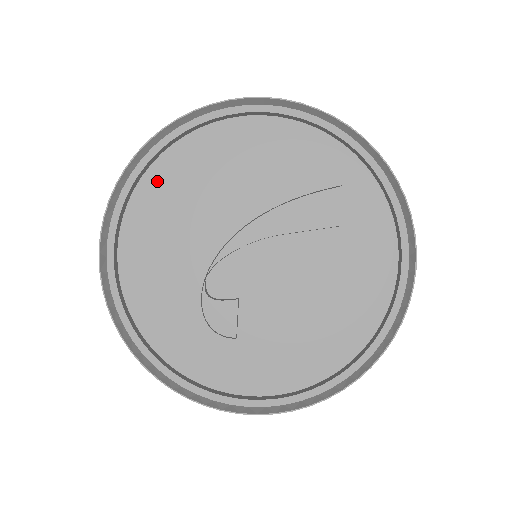
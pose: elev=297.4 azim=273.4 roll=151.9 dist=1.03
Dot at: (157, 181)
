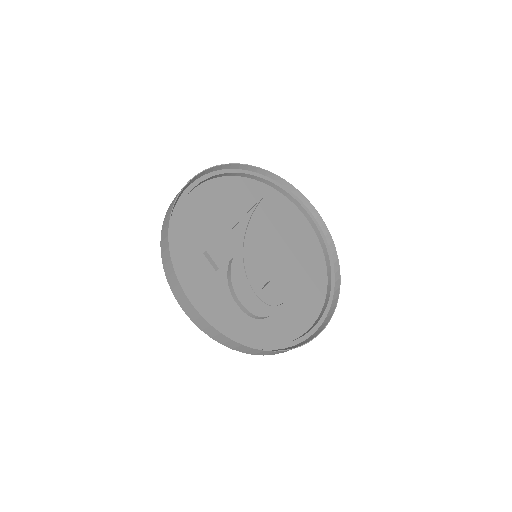
Dot at: (181, 249)
